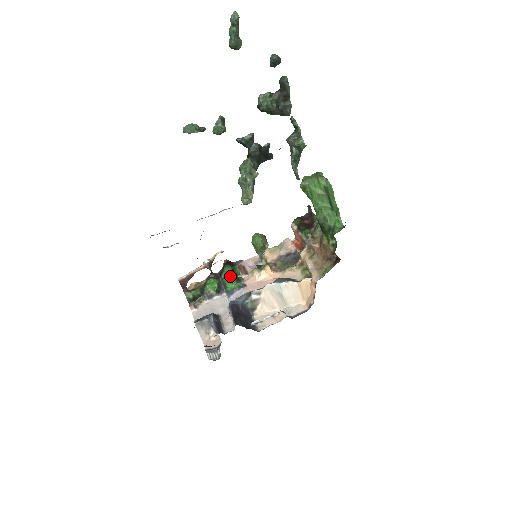
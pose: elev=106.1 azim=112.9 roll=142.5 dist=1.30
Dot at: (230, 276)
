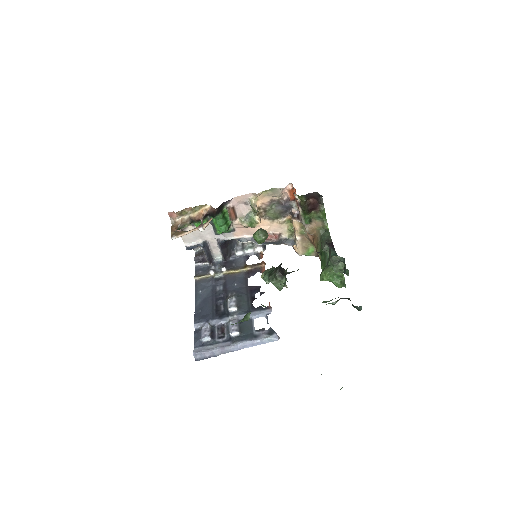
Dot at: (221, 227)
